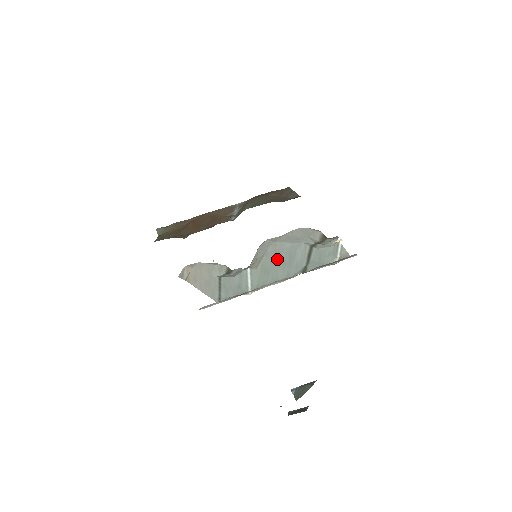
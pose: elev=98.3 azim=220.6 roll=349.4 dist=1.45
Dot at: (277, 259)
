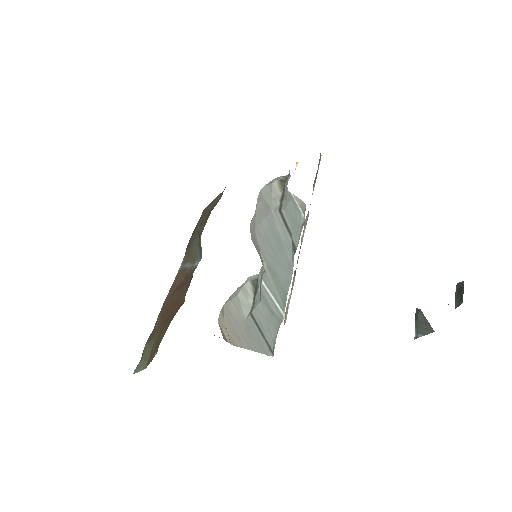
Dot at: (270, 249)
